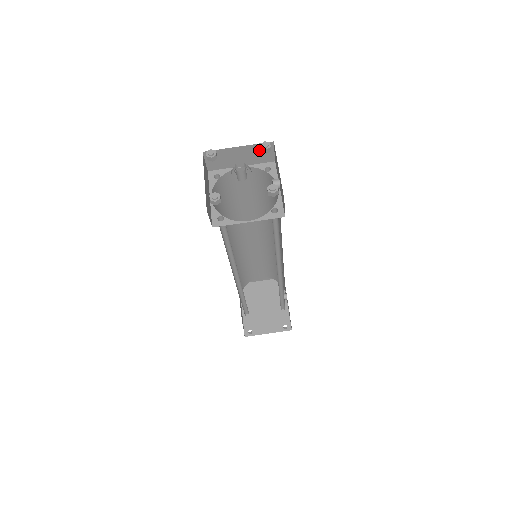
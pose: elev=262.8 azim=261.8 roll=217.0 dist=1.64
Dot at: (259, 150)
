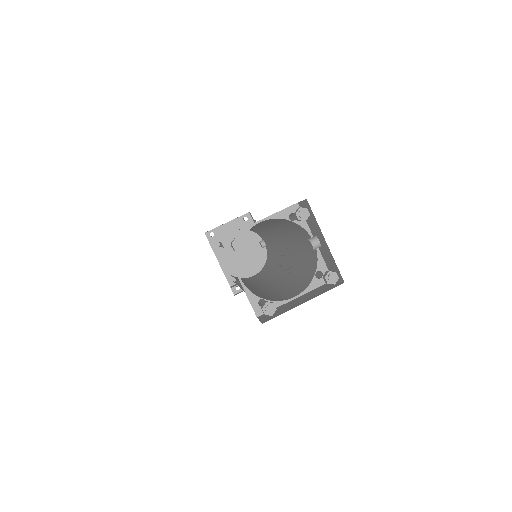
Dot at: occluded
